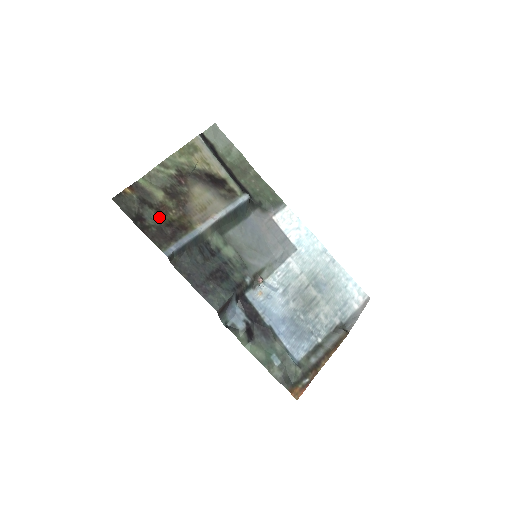
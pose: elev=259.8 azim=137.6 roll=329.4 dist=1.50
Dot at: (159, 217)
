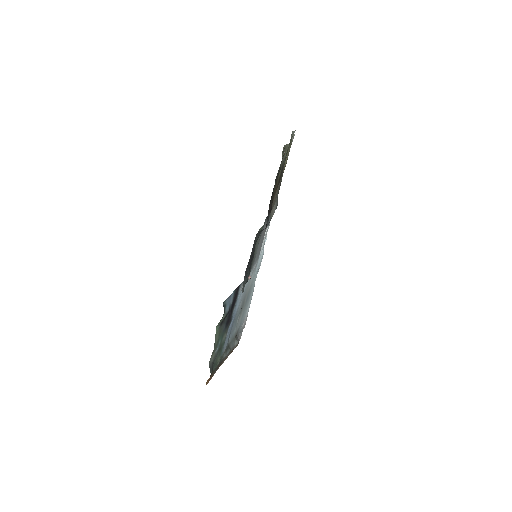
Dot at: occluded
